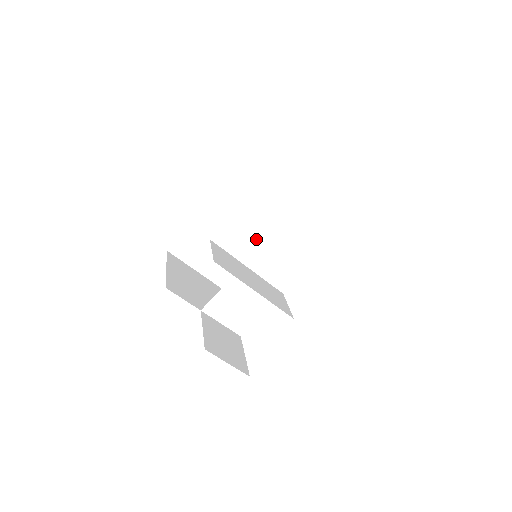
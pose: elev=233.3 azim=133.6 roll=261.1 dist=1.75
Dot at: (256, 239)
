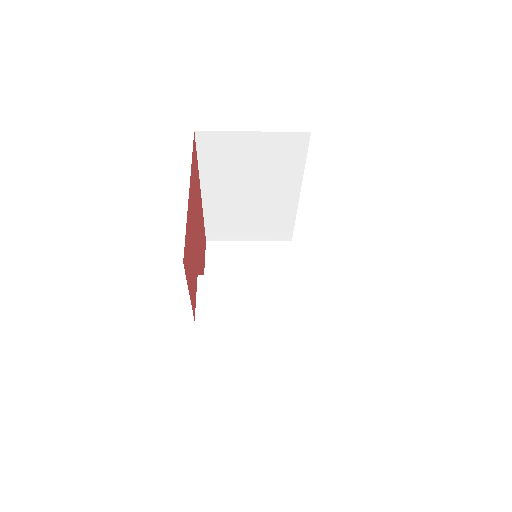
Dot at: (272, 198)
